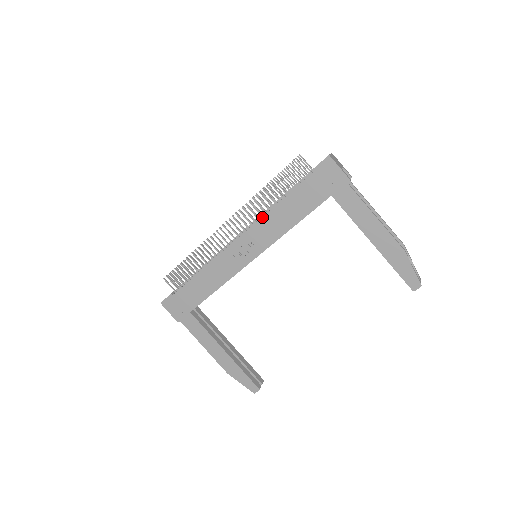
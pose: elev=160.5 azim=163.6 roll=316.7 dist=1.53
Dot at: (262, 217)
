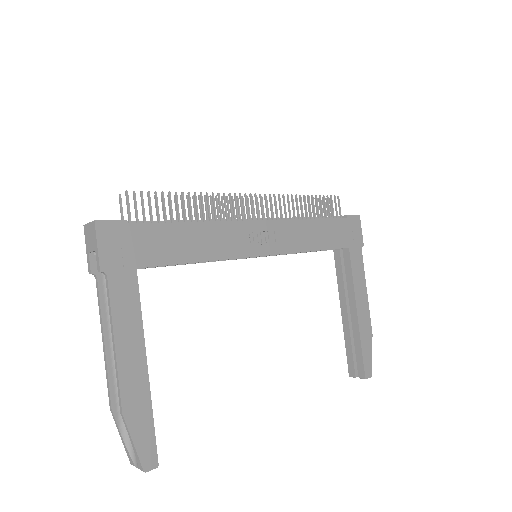
Dot at: (294, 219)
